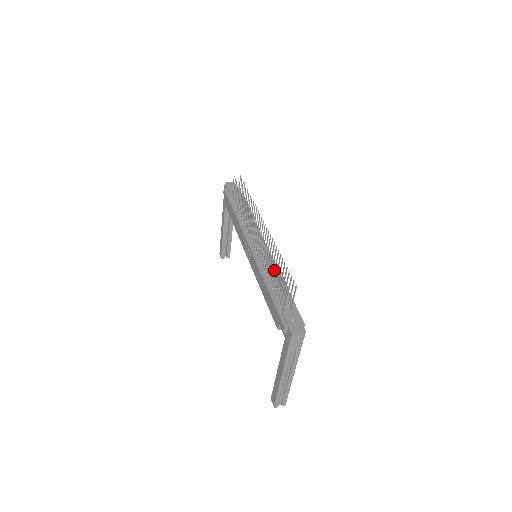
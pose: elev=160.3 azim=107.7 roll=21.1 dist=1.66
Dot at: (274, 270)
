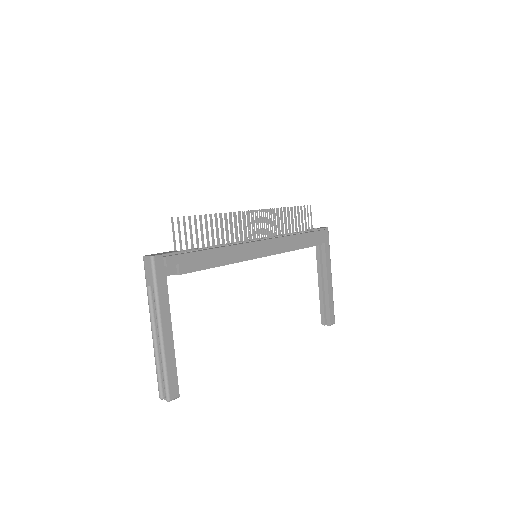
Dot at: (224, 242)
